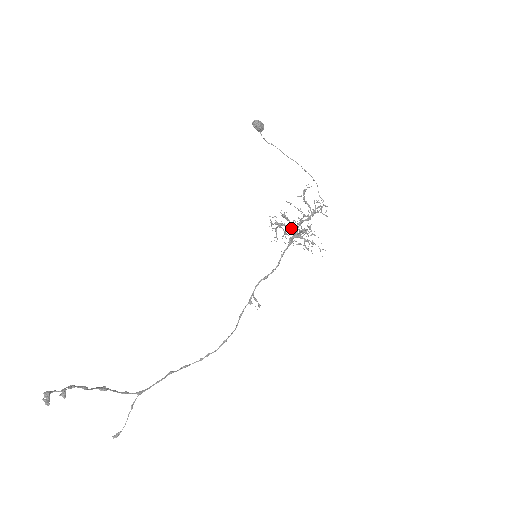
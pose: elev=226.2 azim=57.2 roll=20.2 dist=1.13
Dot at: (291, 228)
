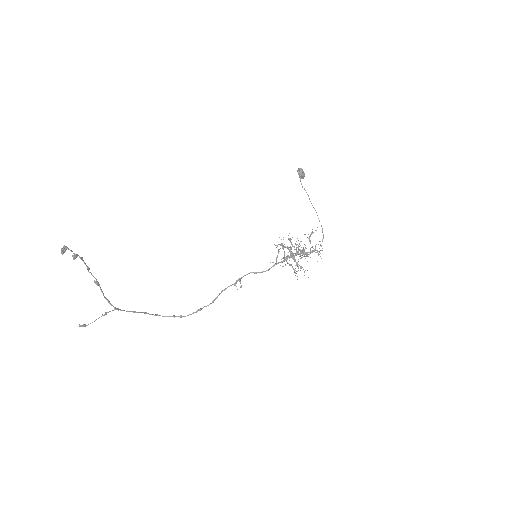
Dot at: (291, 249)
